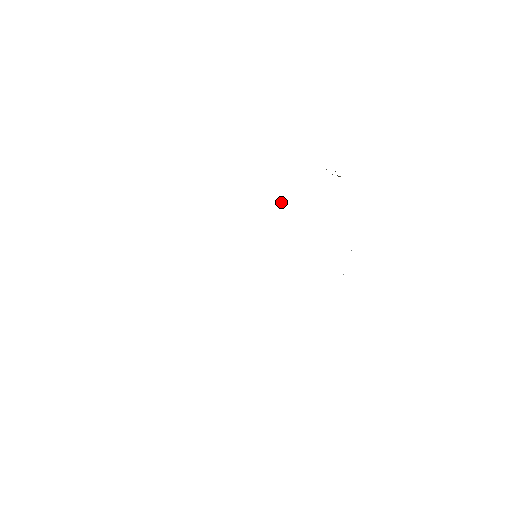
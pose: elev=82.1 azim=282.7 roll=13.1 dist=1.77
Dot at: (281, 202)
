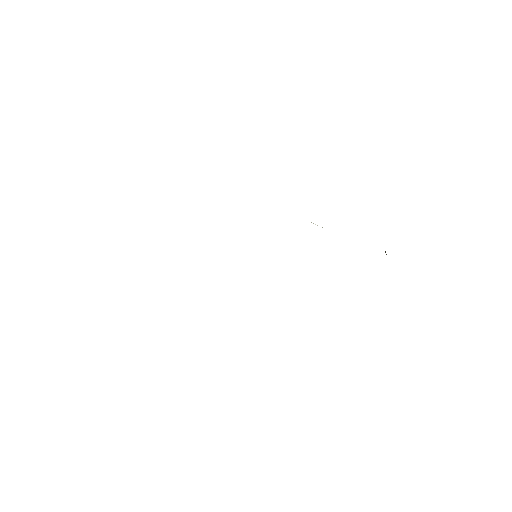
Dot at: occluded
